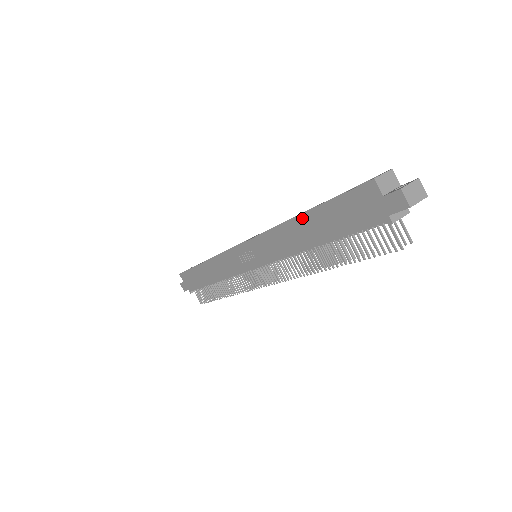
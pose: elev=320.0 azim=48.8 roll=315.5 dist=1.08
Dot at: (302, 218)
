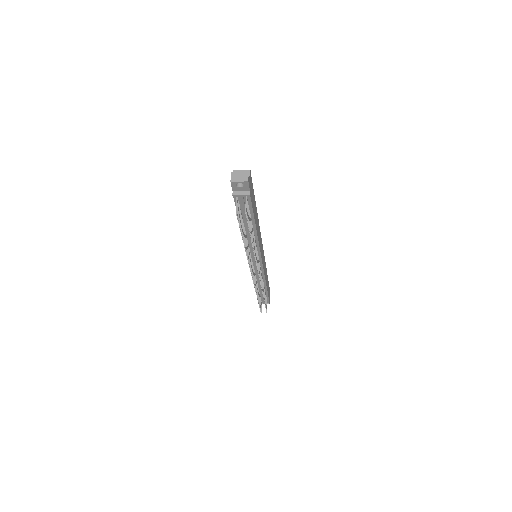
Dot at: occluded
